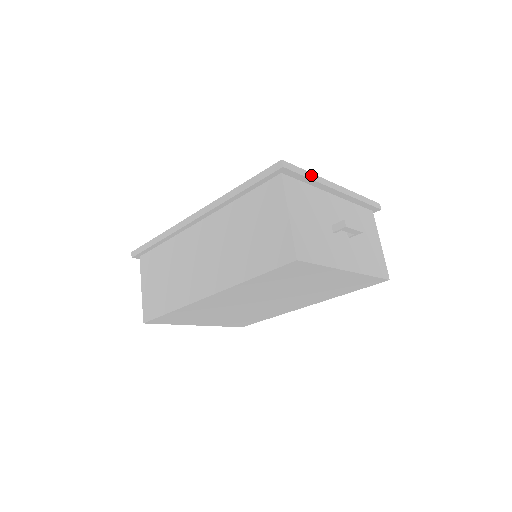
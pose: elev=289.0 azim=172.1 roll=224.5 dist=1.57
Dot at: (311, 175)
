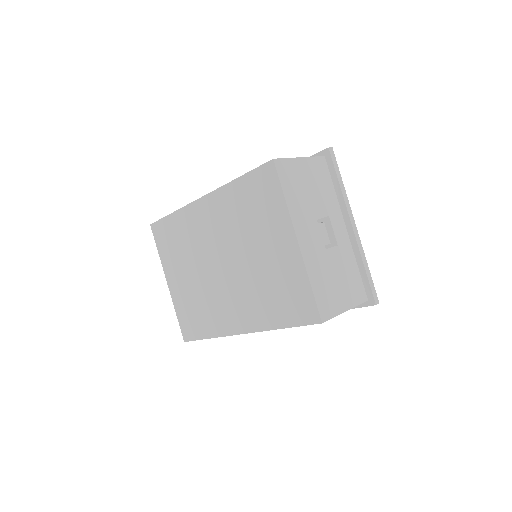
Dot at: (342, 185)
